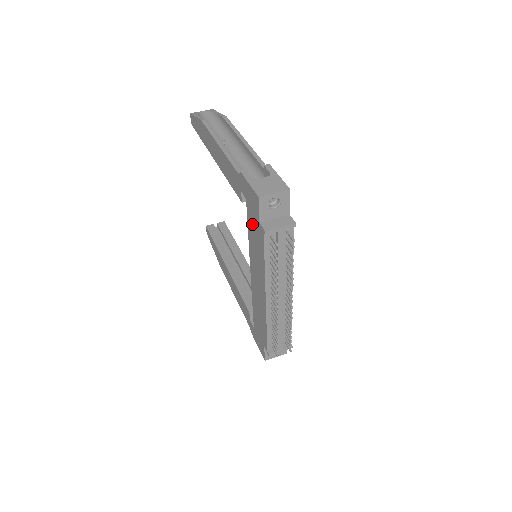
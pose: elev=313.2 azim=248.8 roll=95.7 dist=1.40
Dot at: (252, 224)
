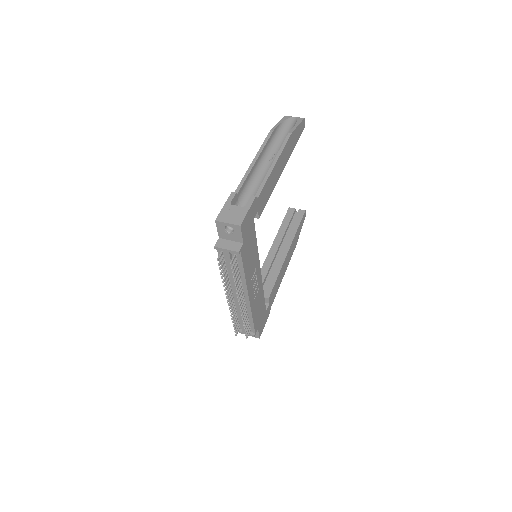
Dot at: occluded
